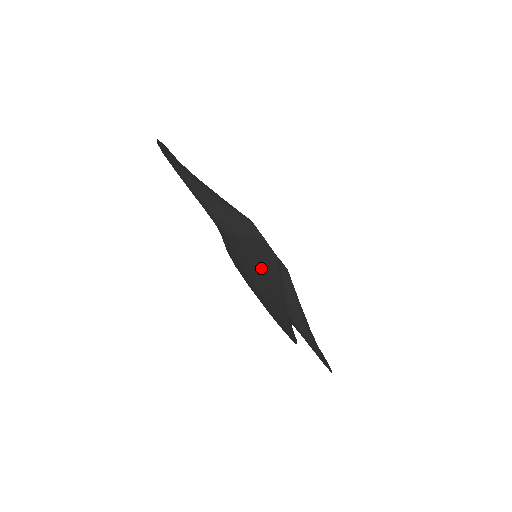
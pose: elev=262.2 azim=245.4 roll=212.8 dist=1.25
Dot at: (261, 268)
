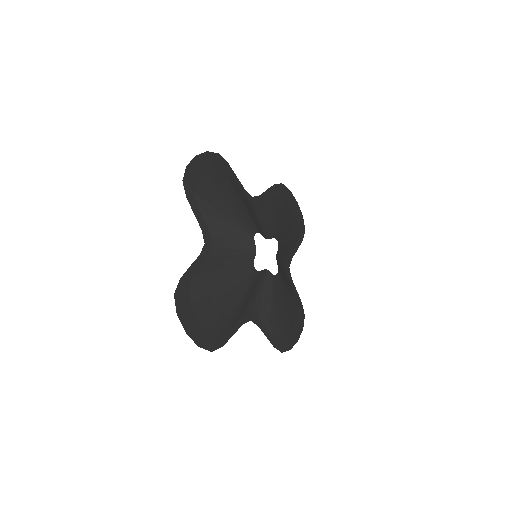
Dot at: (282, 312)
